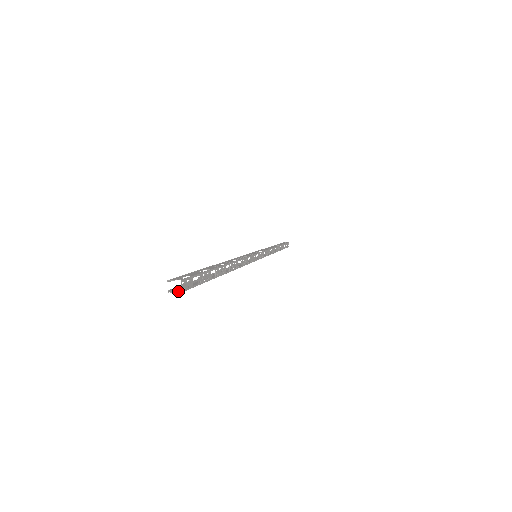
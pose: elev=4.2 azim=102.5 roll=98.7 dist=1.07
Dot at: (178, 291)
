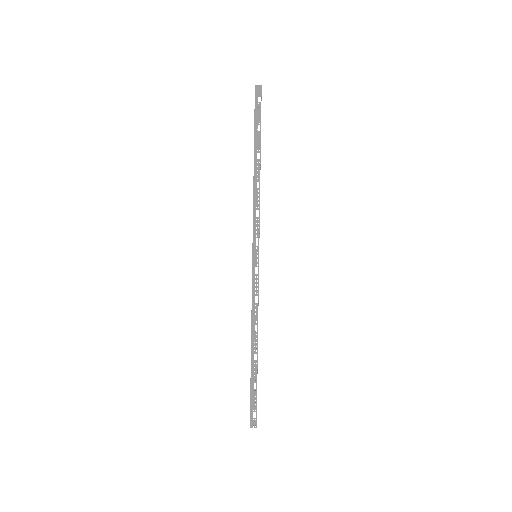
Dot at: (254, 424)
